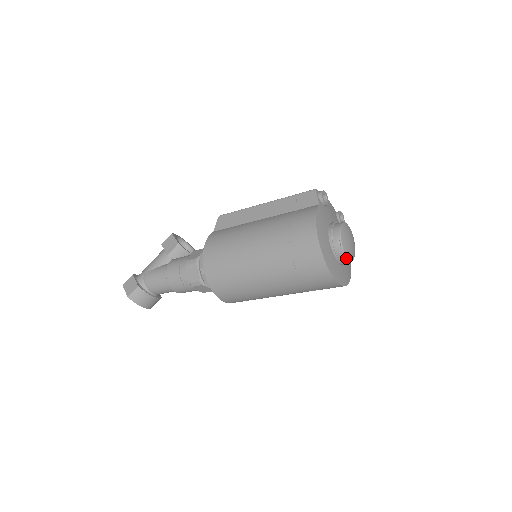
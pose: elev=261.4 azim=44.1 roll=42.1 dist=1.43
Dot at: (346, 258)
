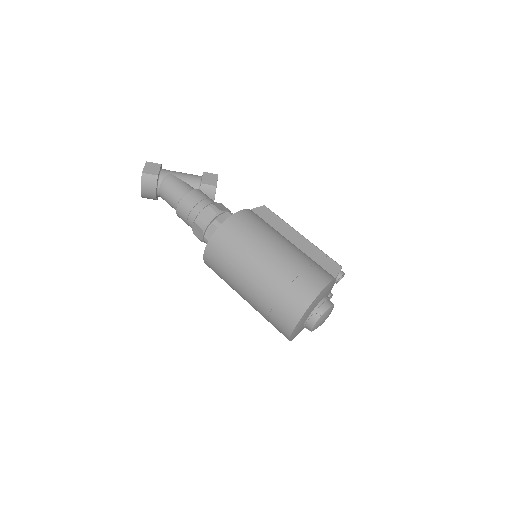
Dot at: (312, 326)
